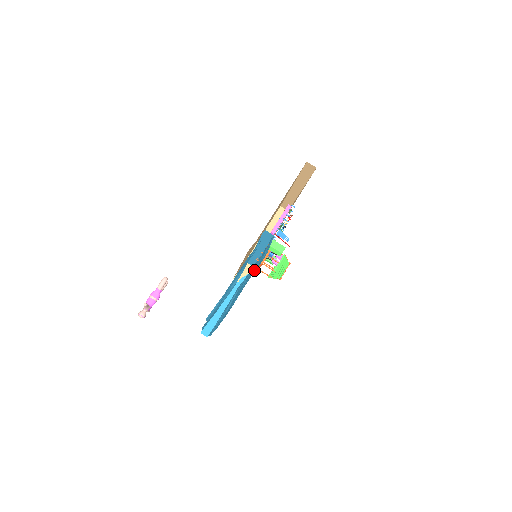
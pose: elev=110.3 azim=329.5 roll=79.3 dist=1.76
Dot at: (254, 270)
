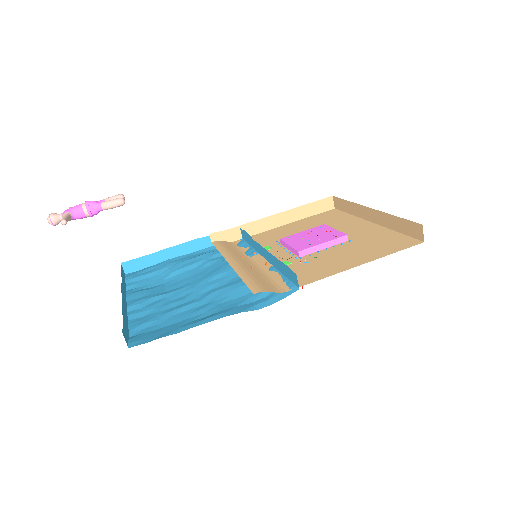
Dot at: (238, 292)
